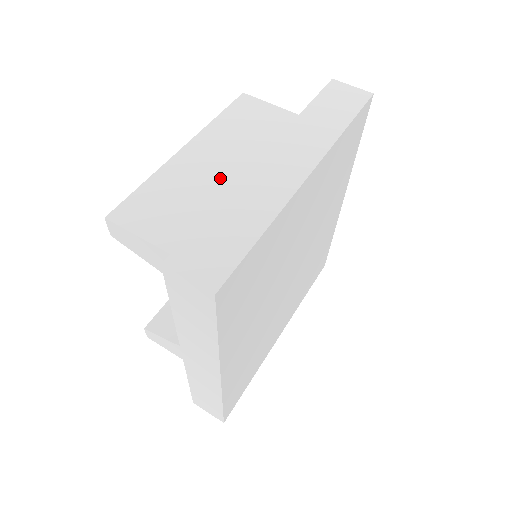
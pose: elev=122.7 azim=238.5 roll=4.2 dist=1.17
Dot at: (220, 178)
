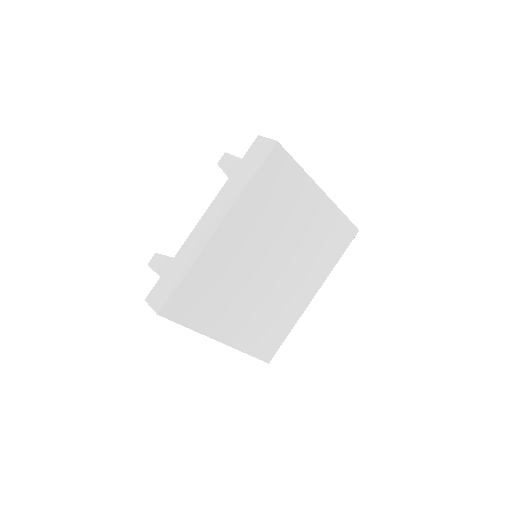
Dot at: occluded
